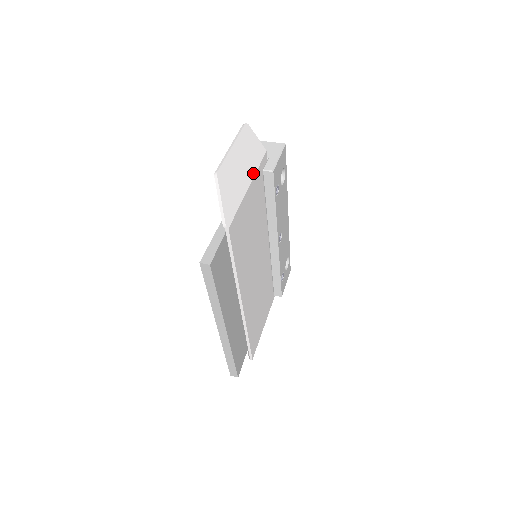
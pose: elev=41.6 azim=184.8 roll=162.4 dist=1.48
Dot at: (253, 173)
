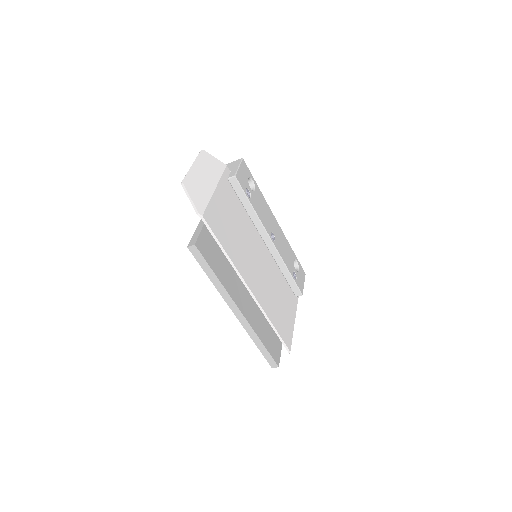
Dot at: (217, 180)
